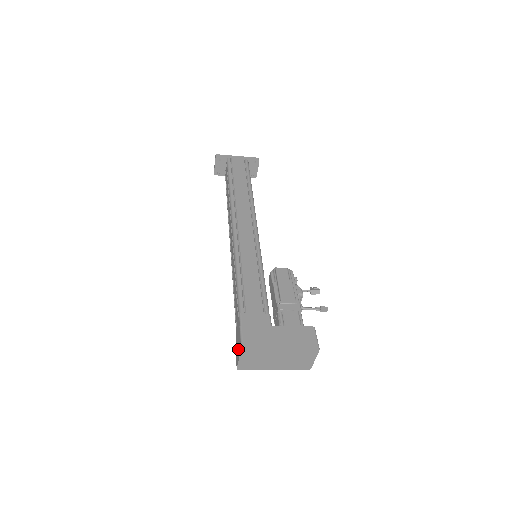
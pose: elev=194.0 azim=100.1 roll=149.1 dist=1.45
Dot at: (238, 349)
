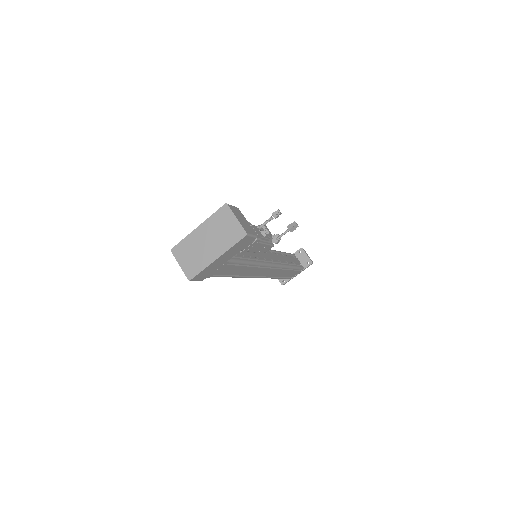
Dot at: occluded
